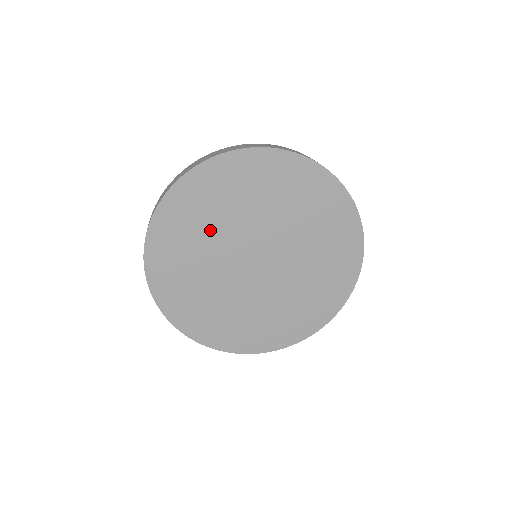
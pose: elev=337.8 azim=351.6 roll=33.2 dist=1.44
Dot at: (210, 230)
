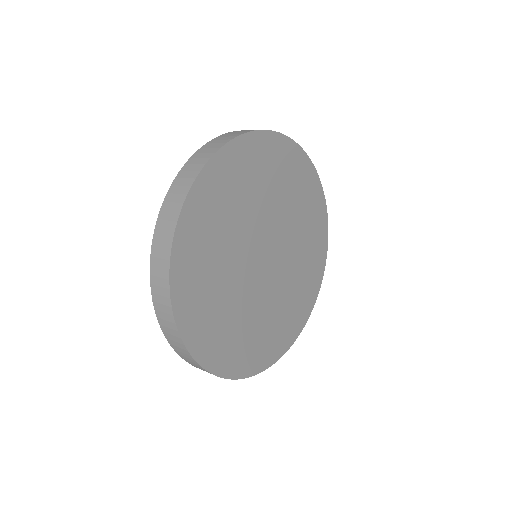
Dot at: (259, 195)
